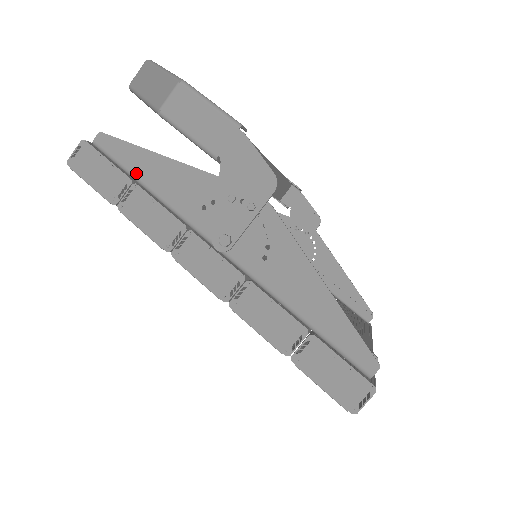
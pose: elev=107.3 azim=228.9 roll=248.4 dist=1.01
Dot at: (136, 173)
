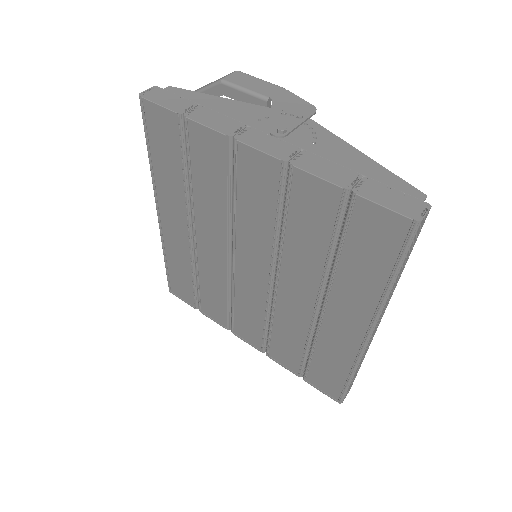
Dot at: (200, 103)
